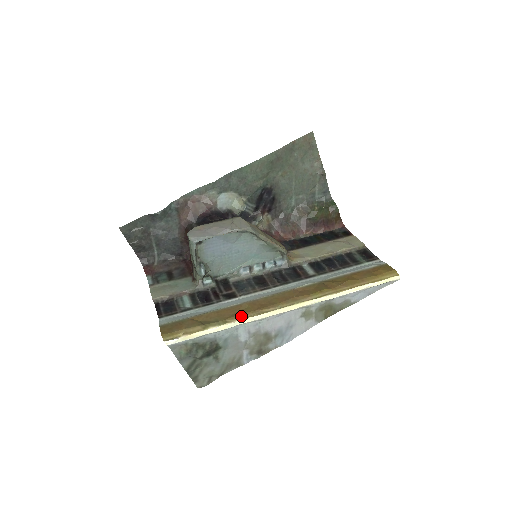
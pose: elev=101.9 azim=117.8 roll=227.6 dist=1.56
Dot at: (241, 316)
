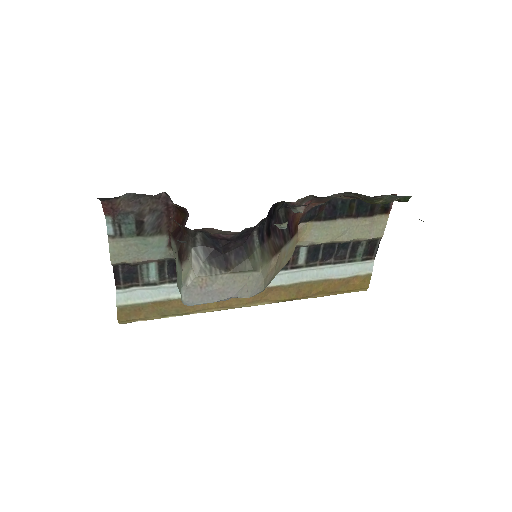
Dot at: (203, 311)
